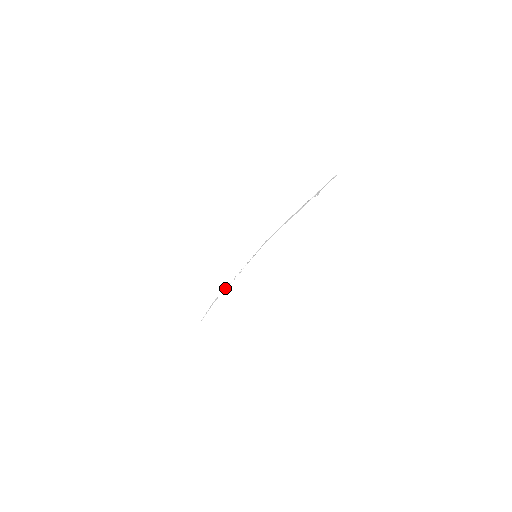
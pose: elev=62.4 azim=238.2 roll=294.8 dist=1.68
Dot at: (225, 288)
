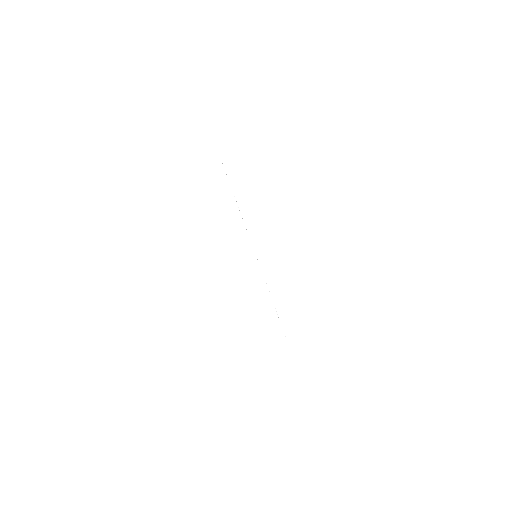
Dot at: occluded
